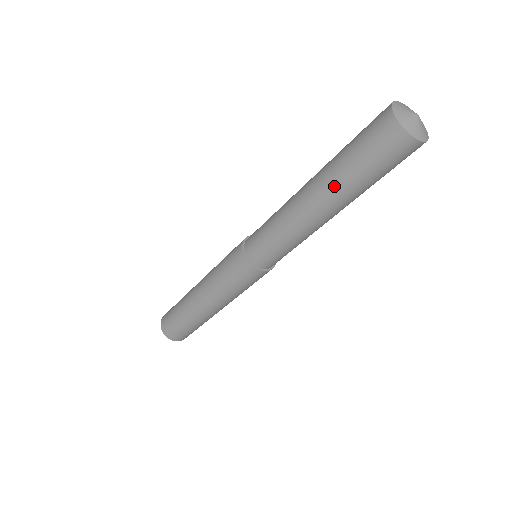
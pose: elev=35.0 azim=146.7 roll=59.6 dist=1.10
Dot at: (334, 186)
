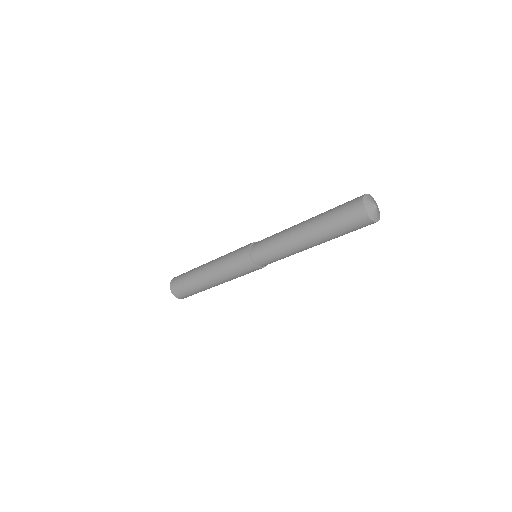
Dot at: (320, 231)
